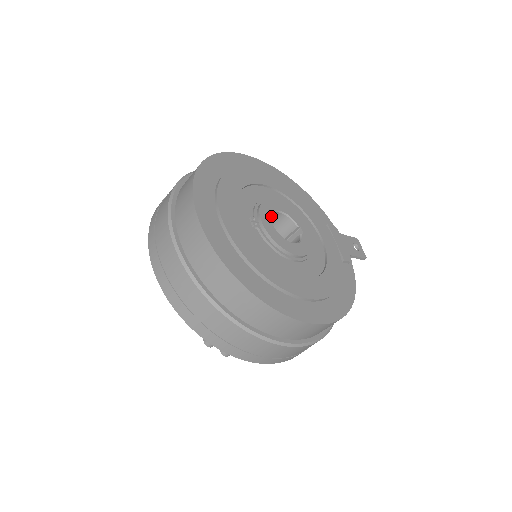
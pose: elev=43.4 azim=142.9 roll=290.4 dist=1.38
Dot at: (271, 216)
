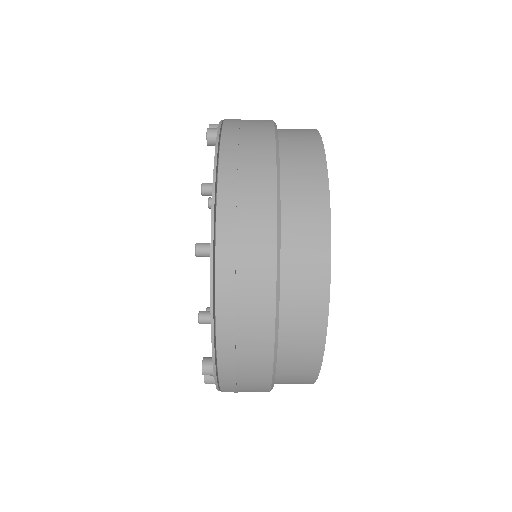
Dot at: occluded
